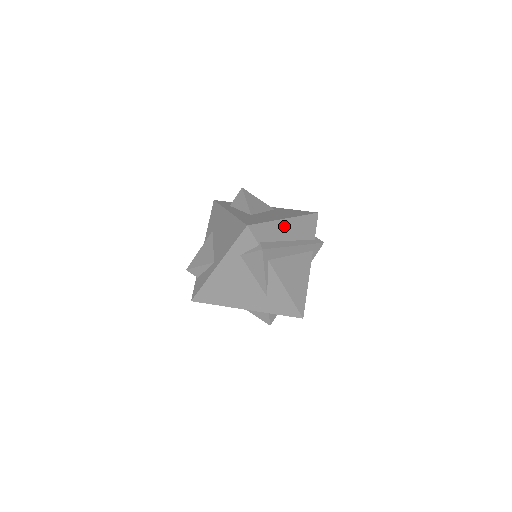
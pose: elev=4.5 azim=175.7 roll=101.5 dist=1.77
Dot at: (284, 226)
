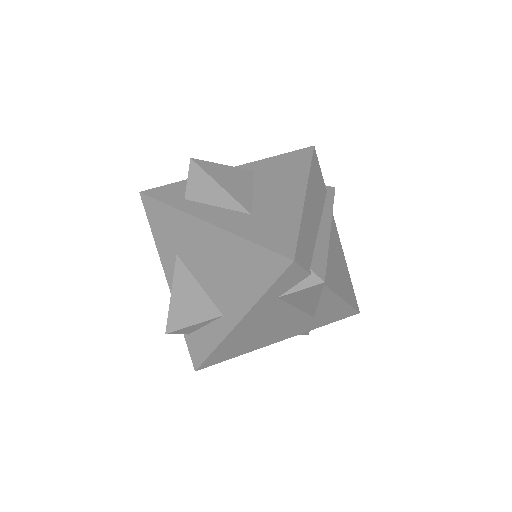
Dot at: (309, 208)
